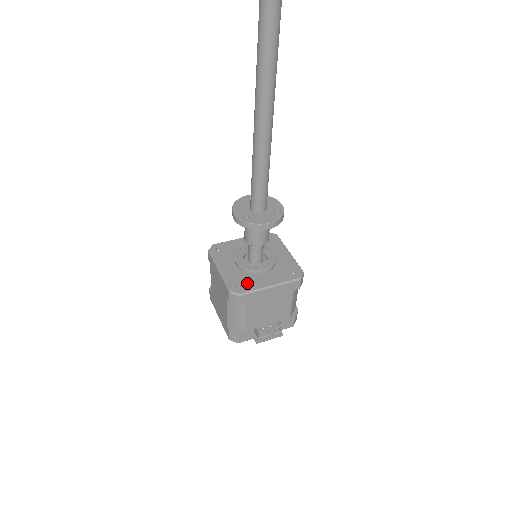
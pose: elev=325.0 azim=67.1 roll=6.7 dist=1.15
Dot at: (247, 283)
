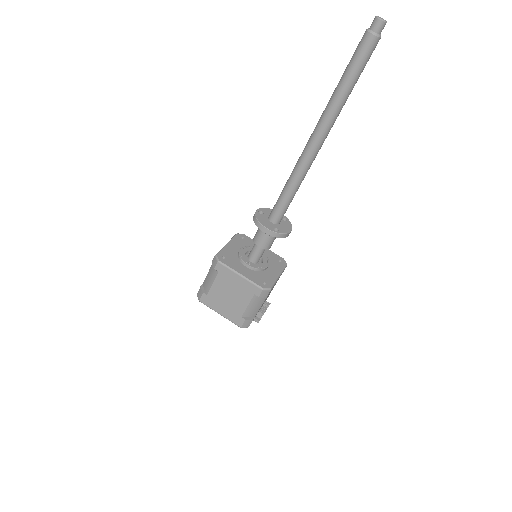
Dot at: (266, 279)
